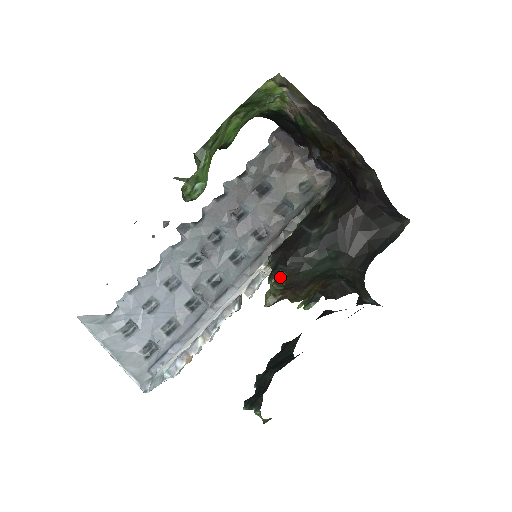
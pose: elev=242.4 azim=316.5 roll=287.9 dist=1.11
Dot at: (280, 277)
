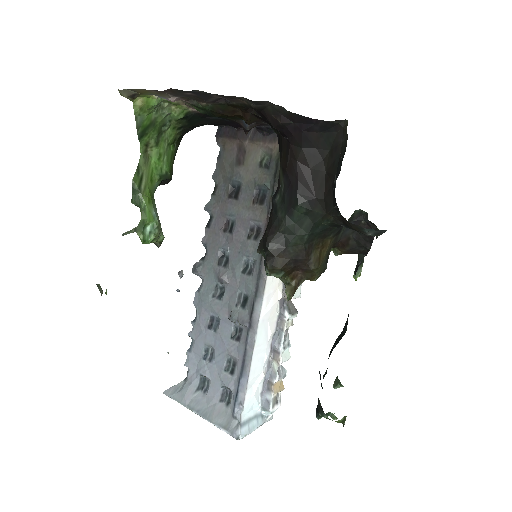
Dot at: (270, 264)
